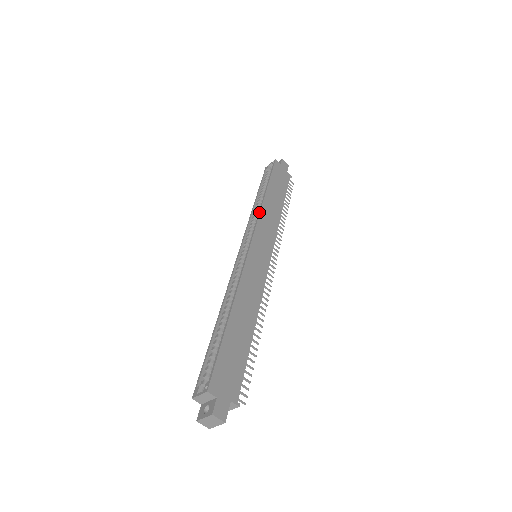
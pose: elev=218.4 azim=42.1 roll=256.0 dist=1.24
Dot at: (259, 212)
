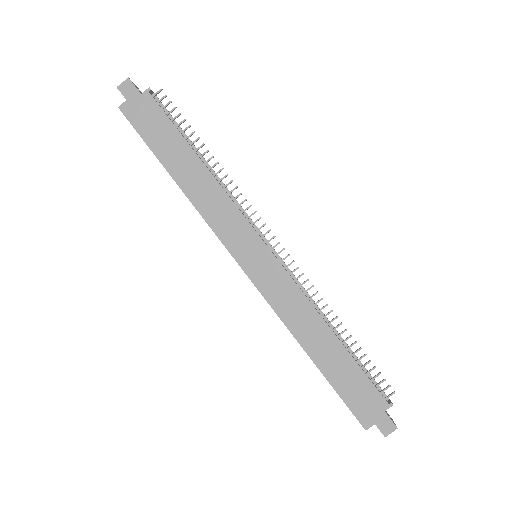
Dot at: occluded
